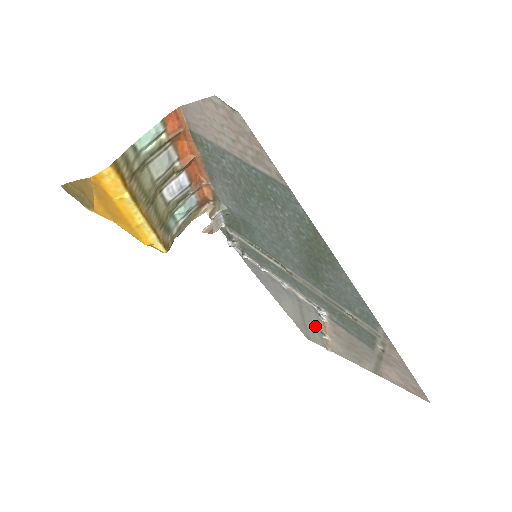
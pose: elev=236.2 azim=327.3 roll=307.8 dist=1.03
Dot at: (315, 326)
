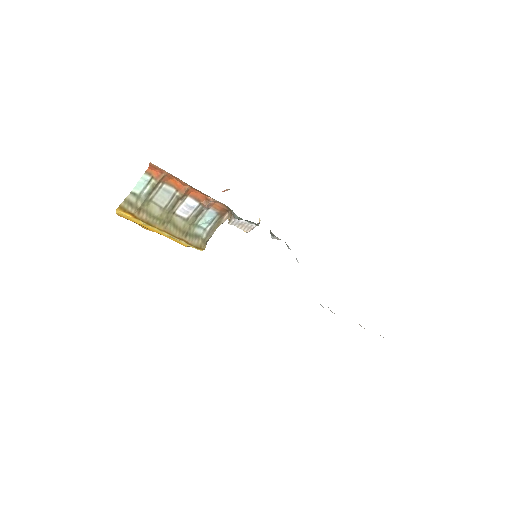
Dot at: occluded
